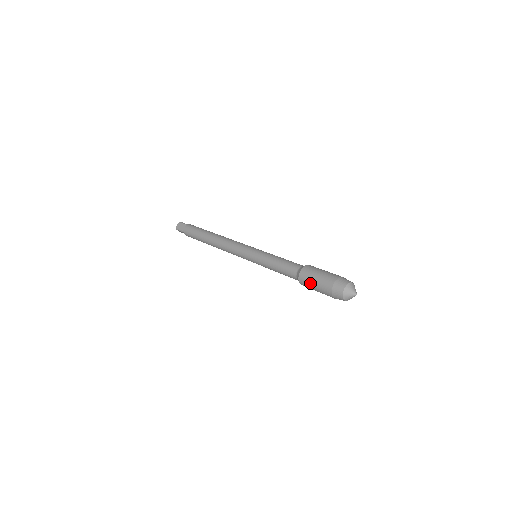
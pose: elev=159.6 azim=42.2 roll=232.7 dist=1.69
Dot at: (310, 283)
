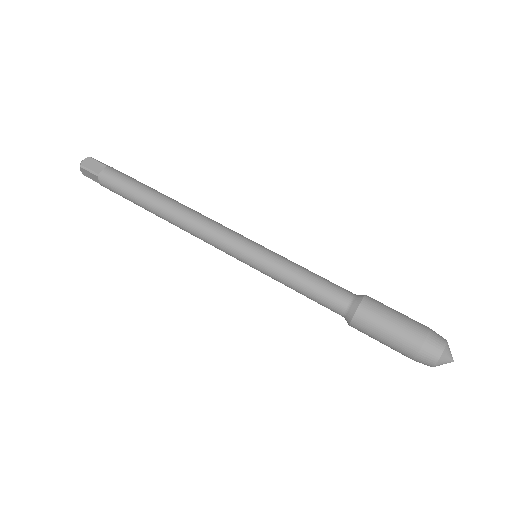
Dot at: occluded
